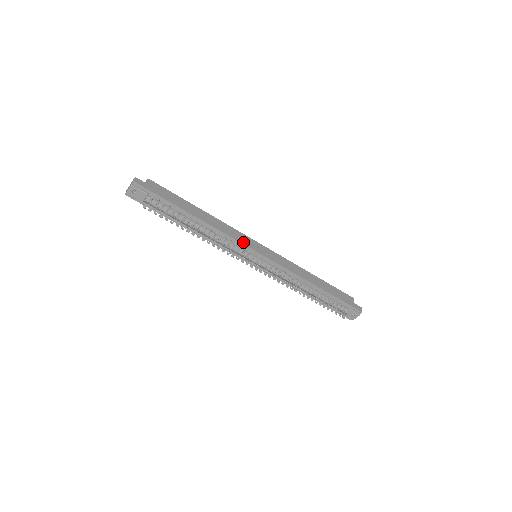
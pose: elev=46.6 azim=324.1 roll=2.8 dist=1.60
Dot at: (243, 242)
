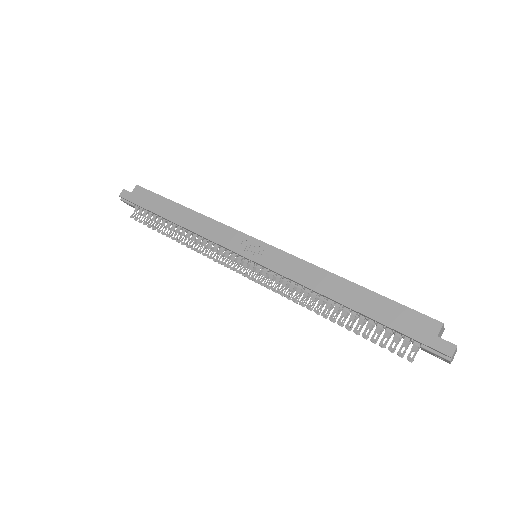
Dot at: (225, 243)
